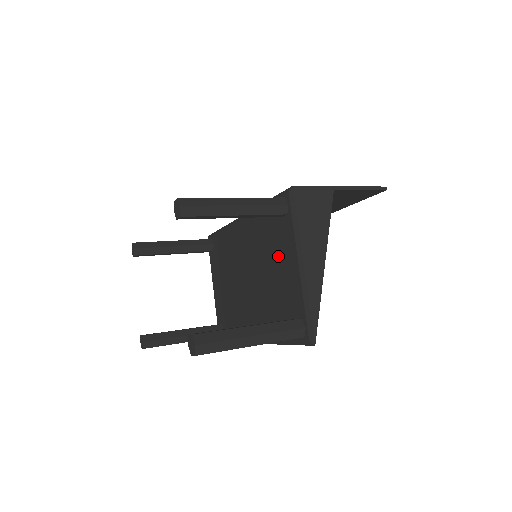
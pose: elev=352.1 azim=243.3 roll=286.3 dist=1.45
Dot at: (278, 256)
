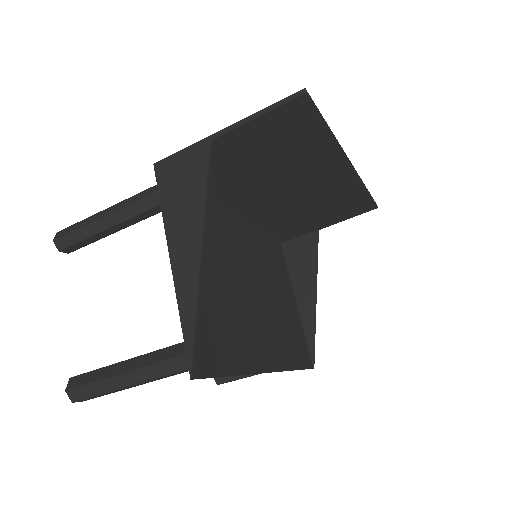
Dot at: occluded
